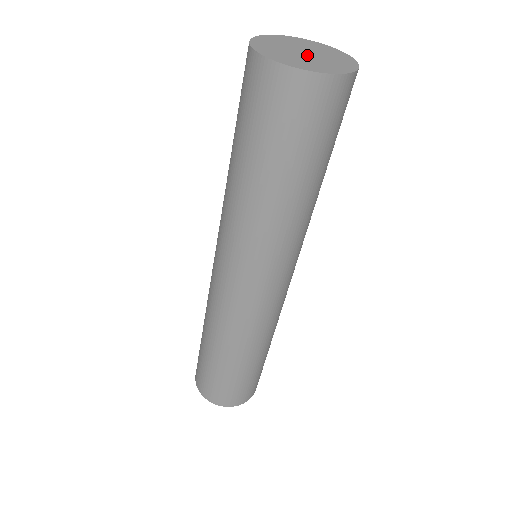
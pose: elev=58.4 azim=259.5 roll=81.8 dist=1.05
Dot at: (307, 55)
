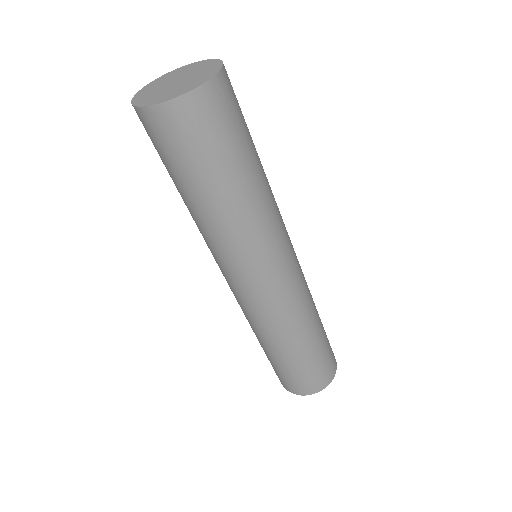
Dot at: (181, 81)
